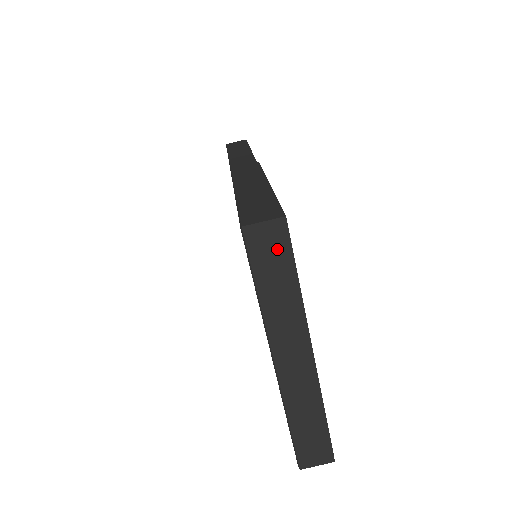
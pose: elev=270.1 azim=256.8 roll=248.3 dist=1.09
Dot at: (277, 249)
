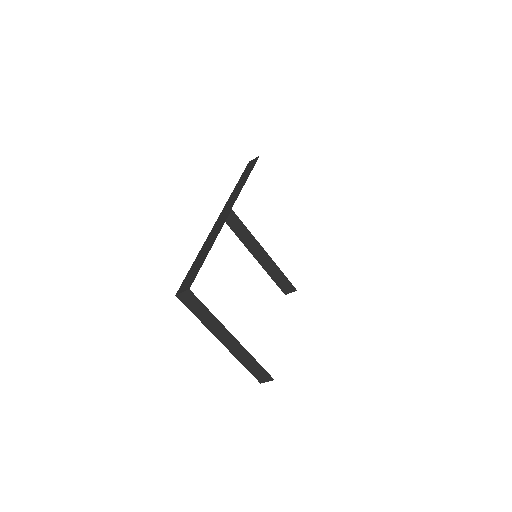
Dot at: (194, 301)
